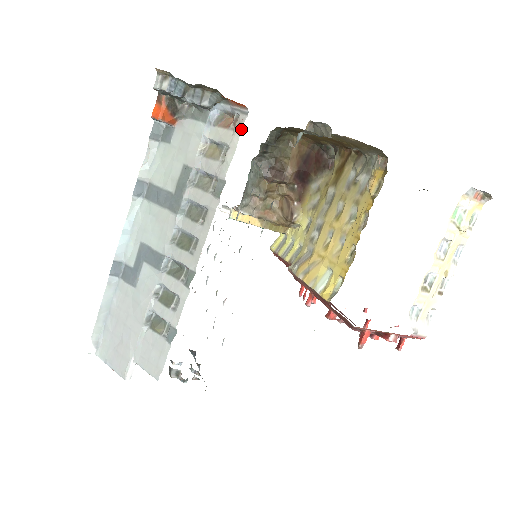
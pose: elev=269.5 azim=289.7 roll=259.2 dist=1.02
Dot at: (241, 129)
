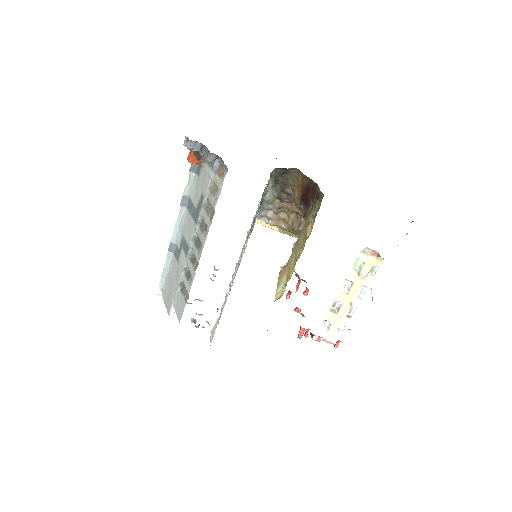
Dot at: occluded
